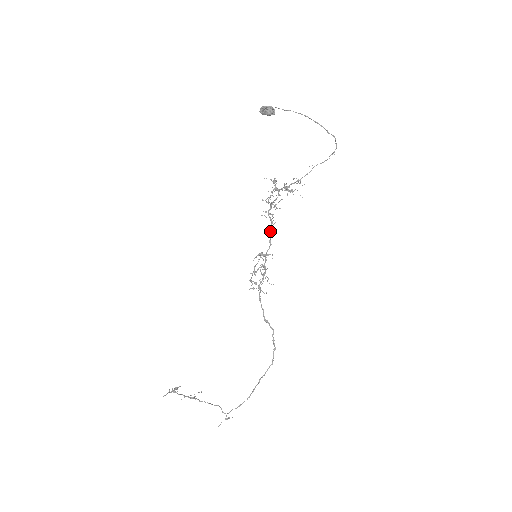
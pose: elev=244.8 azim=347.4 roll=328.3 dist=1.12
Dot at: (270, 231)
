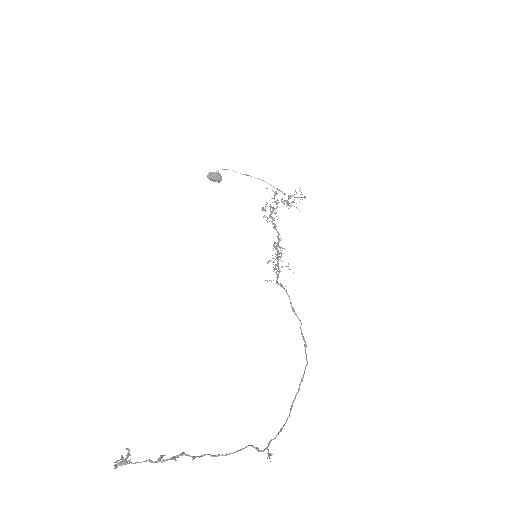
Dot at: occluded
